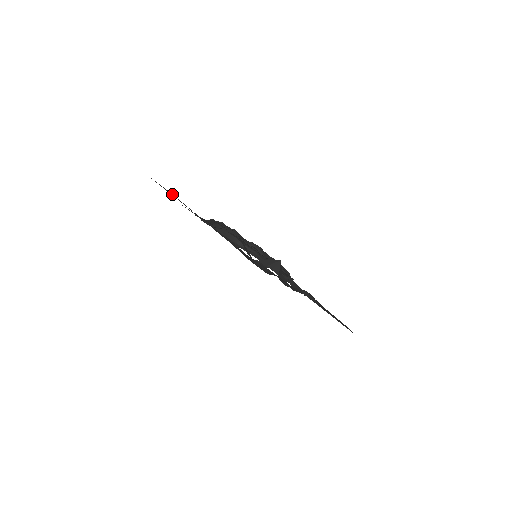
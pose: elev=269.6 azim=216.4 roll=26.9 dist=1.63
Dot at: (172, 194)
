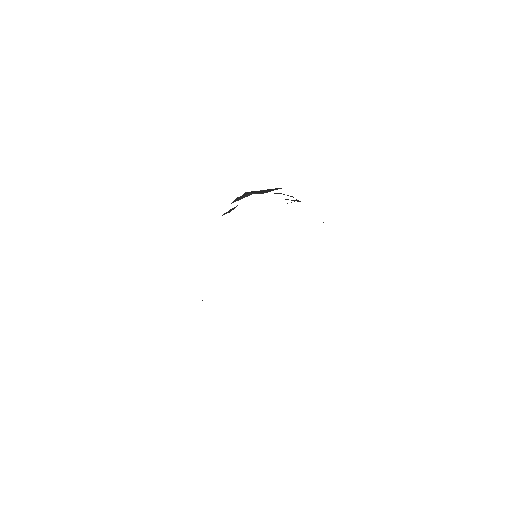
Dot at: occluded
